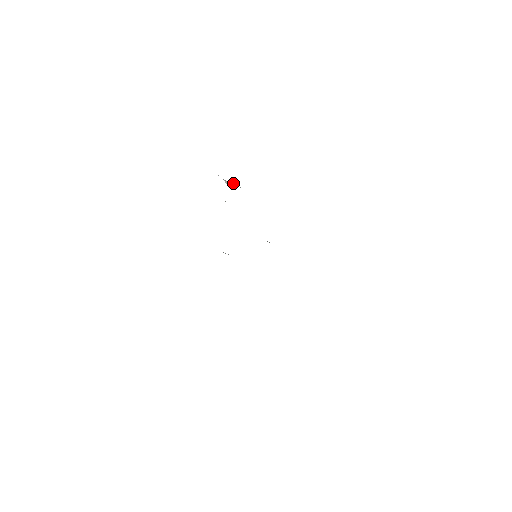
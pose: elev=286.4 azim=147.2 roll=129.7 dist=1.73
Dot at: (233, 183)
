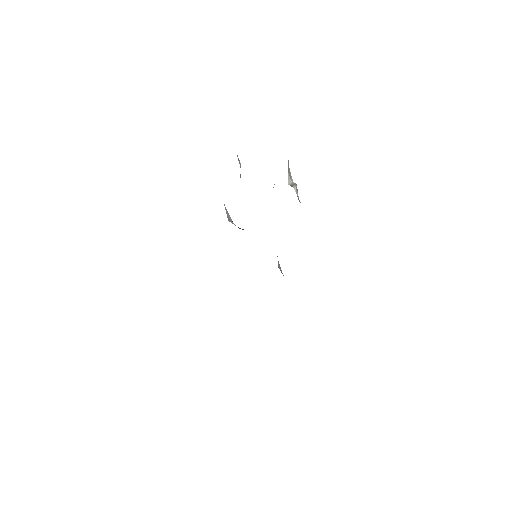
Dot at: (295, 187)
